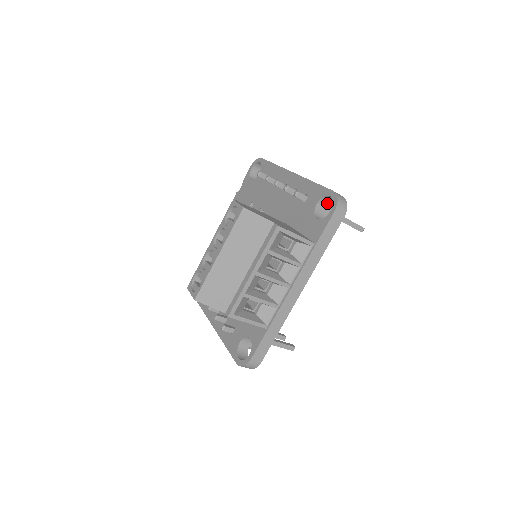
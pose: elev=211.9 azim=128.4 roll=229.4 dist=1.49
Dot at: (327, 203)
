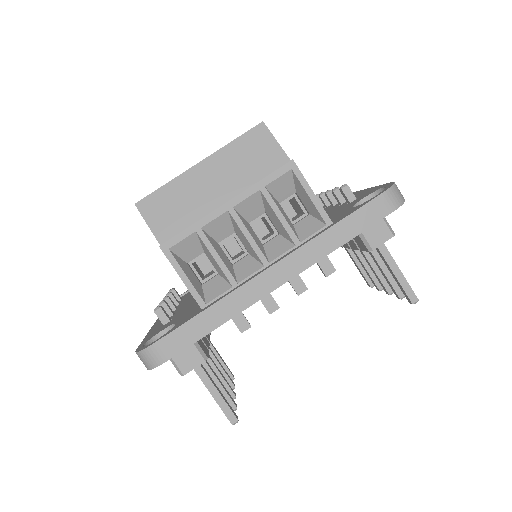
Dot at: occluded
